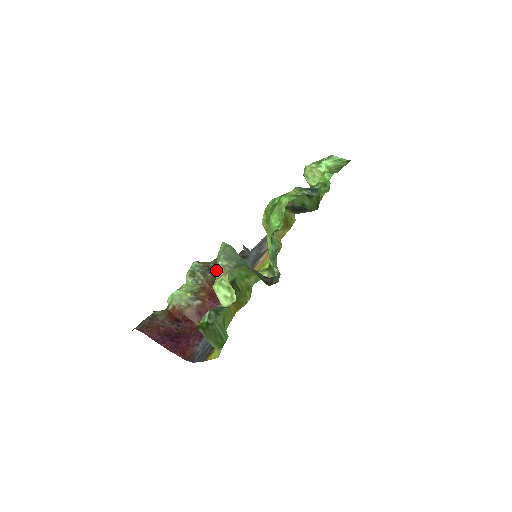
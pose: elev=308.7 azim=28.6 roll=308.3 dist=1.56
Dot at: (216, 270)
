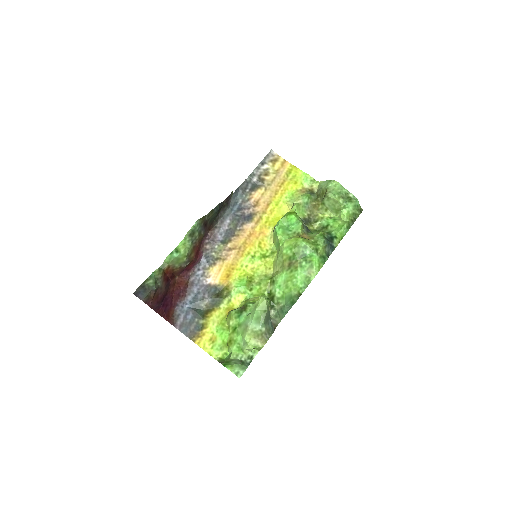
Dot at: (207, 222)
